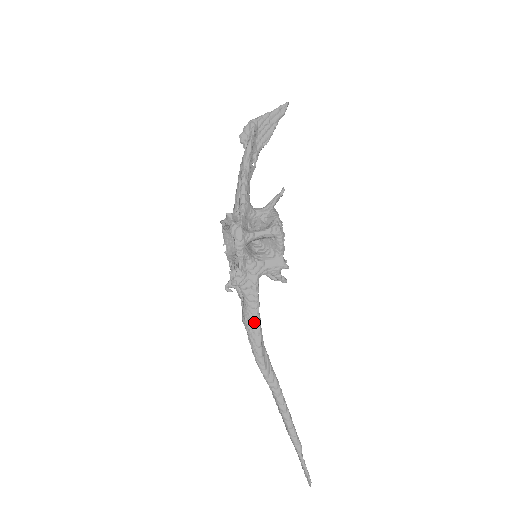
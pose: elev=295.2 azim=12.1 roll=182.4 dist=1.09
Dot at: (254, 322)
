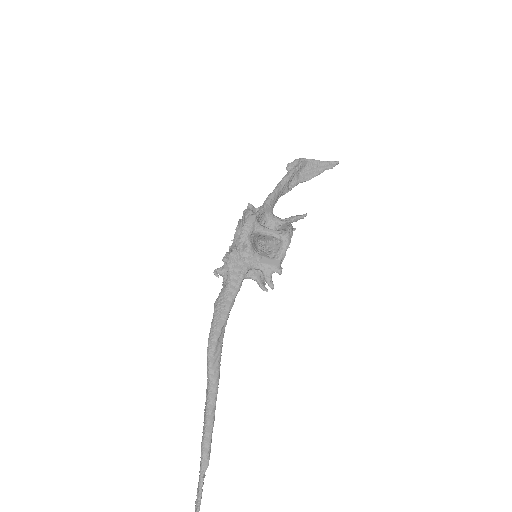
Dot at: (225, 304)
